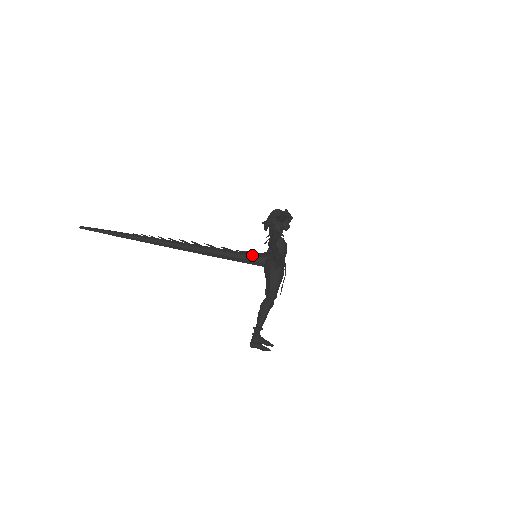
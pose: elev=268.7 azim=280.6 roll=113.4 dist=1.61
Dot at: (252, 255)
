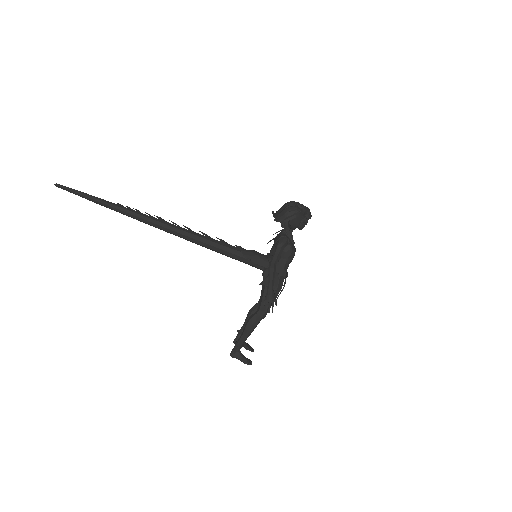
Dot at: (250, 260)
